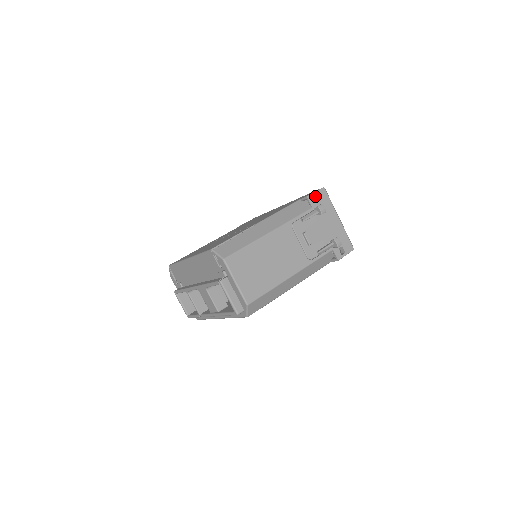
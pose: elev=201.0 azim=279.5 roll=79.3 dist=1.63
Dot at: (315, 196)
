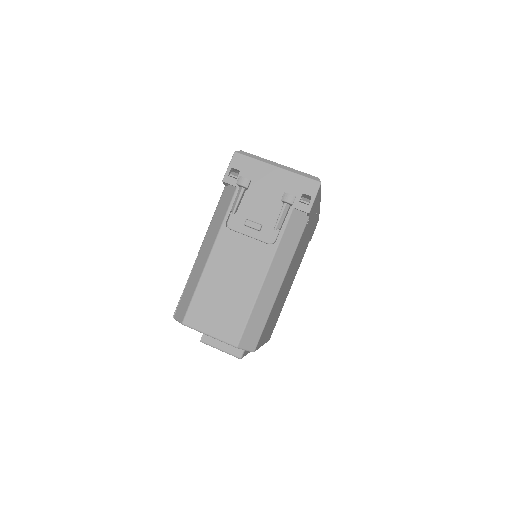
Dot at: (233, 170)
